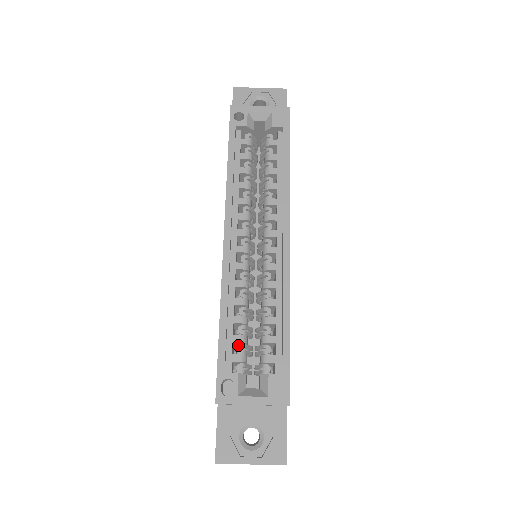
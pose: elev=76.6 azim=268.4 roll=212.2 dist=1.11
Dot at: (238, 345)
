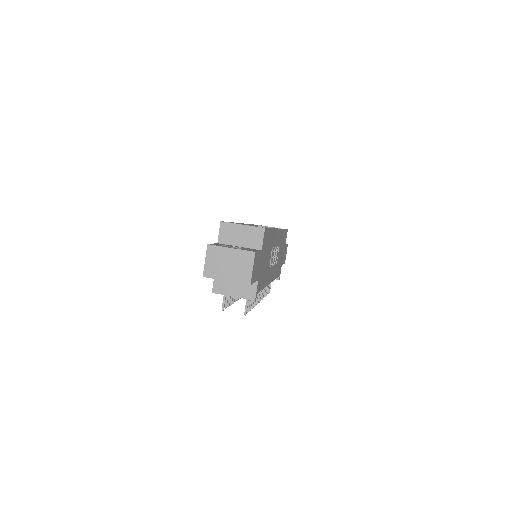
Dot at: occluded
